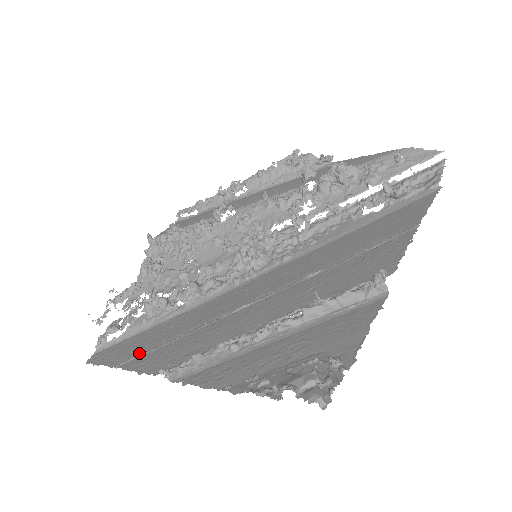
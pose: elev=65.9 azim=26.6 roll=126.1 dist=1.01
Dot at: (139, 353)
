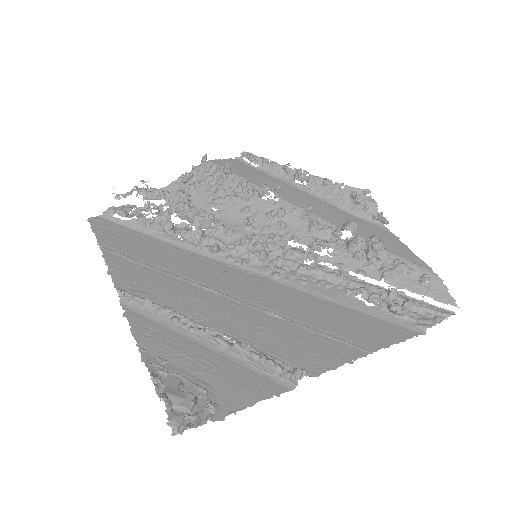
Dot at: (123, 252)
